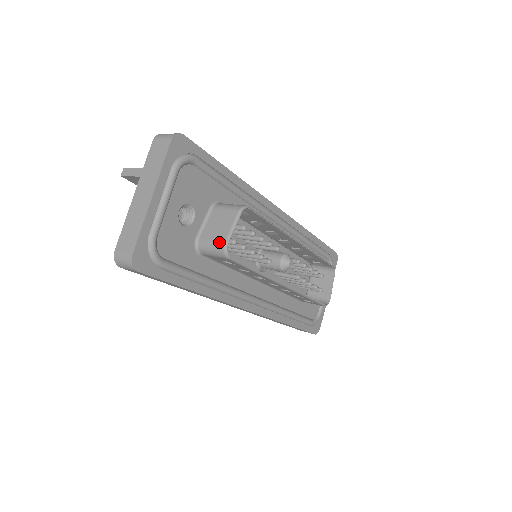
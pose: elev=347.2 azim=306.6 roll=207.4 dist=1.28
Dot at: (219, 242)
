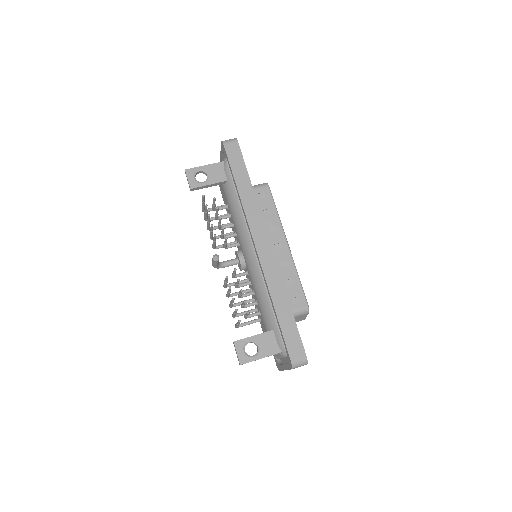
Dot at: occluded
